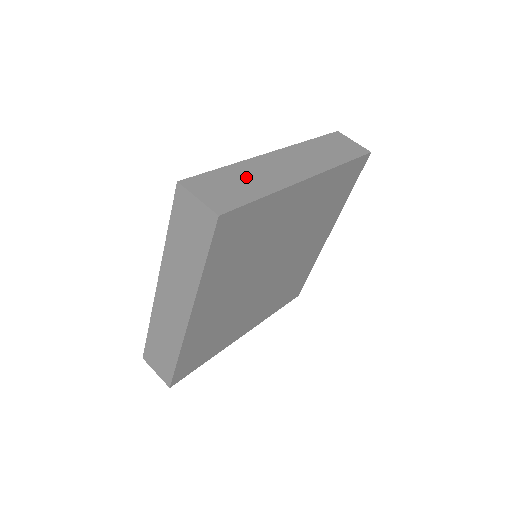
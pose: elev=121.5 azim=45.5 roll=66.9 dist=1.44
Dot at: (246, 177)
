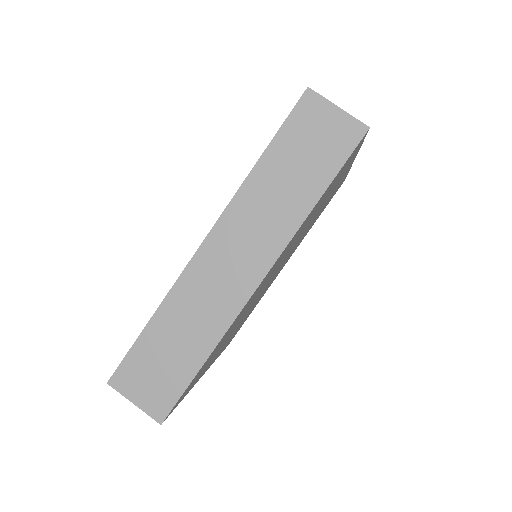
Dot at: (177, 332)
